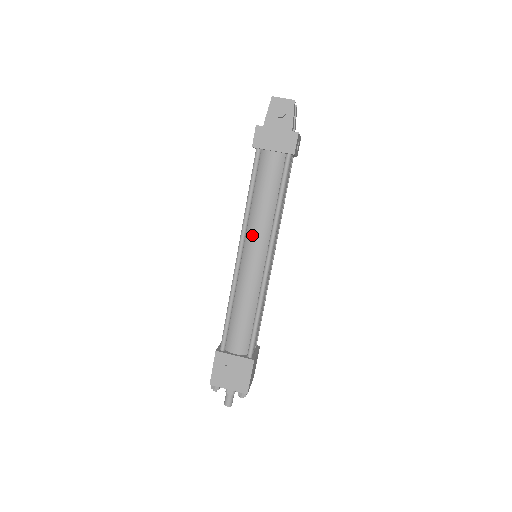
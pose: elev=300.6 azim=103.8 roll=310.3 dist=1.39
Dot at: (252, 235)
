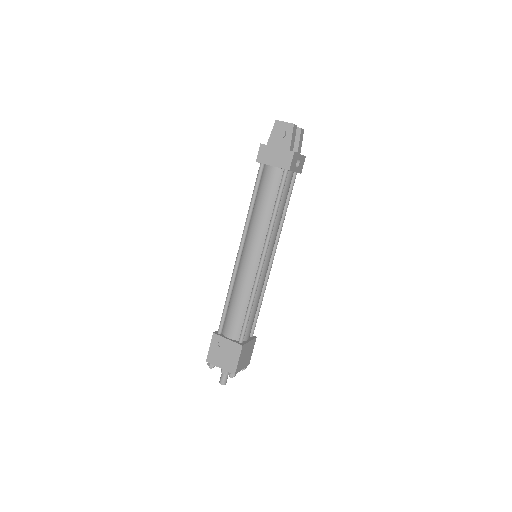
Dot at: (251, 237)
